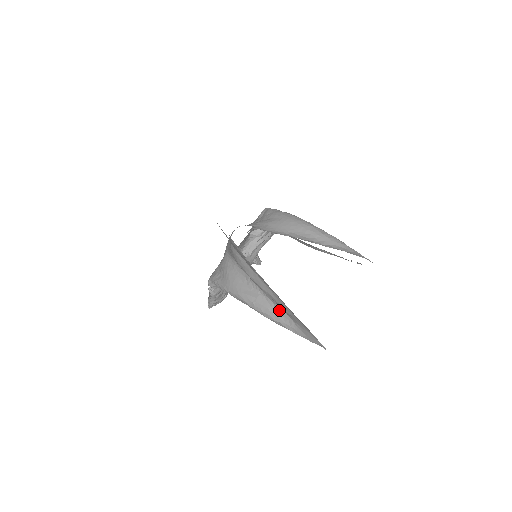
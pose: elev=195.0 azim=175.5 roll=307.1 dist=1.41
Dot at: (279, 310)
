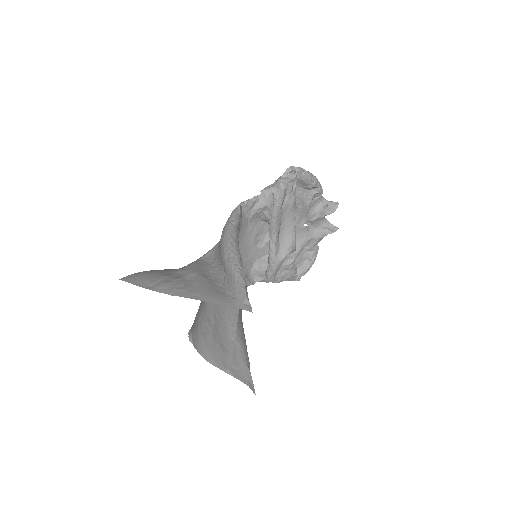
Dot at: occluded
